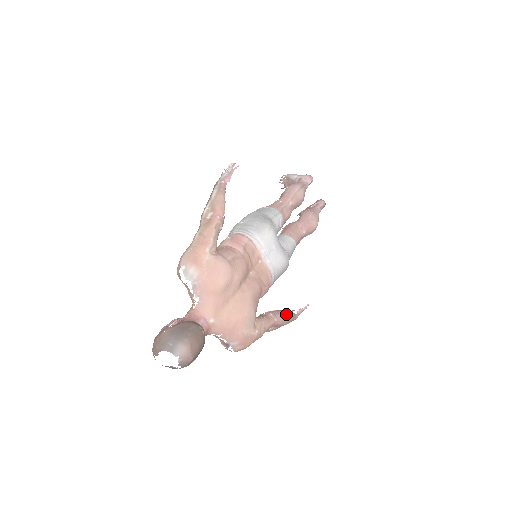
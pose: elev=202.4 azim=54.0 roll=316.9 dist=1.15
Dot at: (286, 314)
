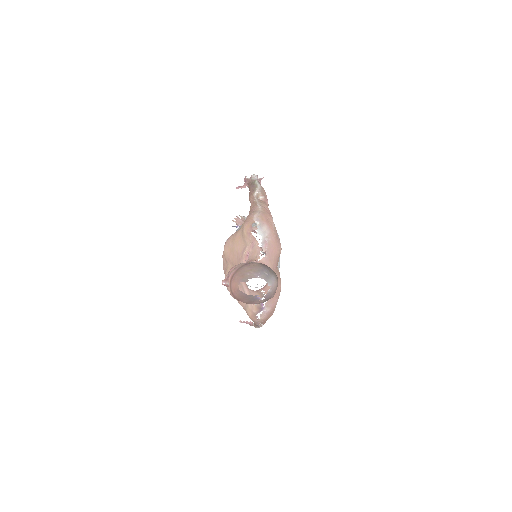
Dot at: occluded
